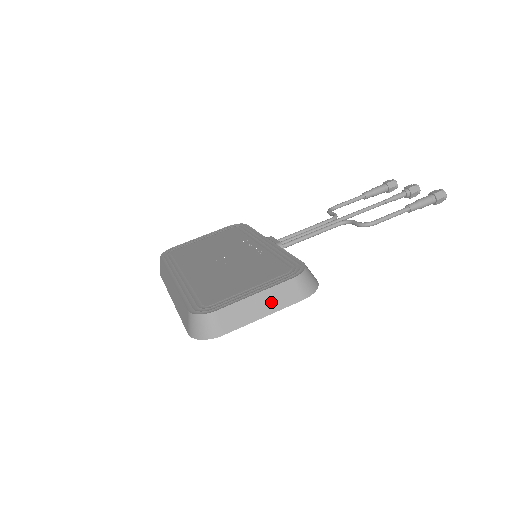
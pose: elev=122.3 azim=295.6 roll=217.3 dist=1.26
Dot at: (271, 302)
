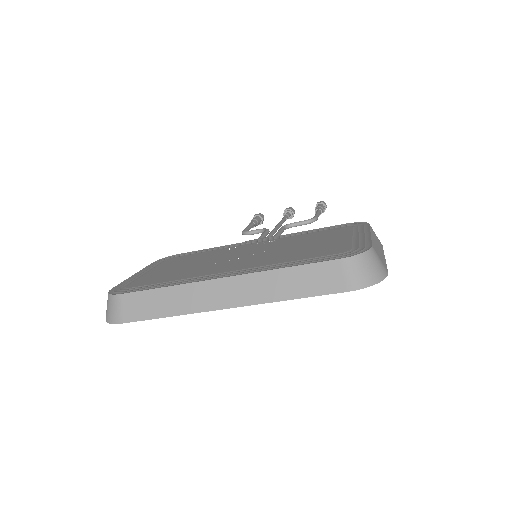
Dot at: (378, 244)
